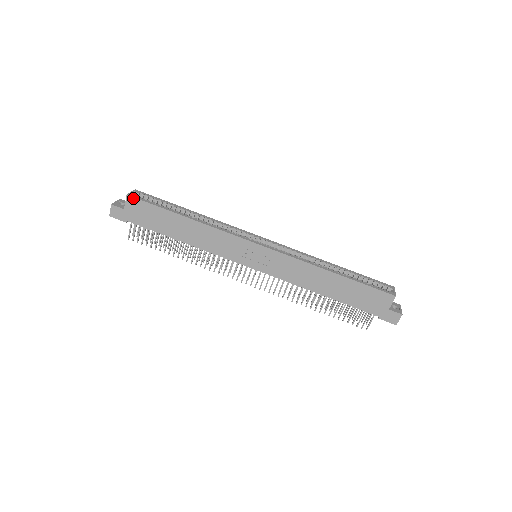
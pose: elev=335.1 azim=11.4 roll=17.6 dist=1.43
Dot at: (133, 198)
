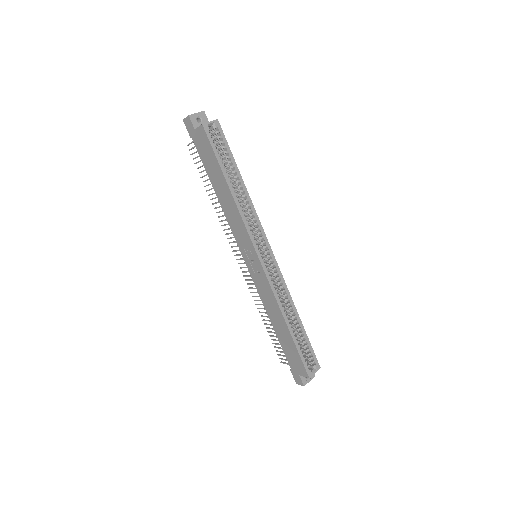
Dot at: (205, 132)
